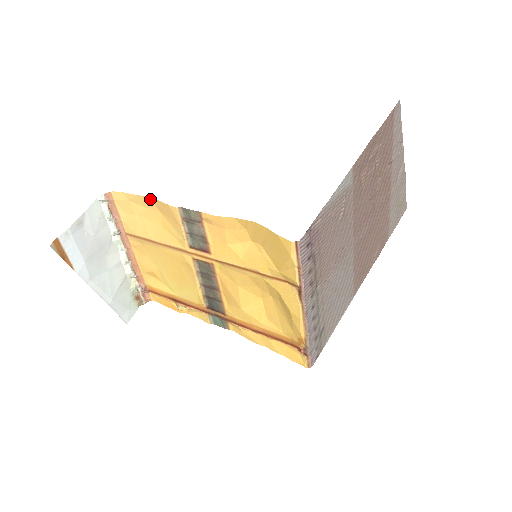
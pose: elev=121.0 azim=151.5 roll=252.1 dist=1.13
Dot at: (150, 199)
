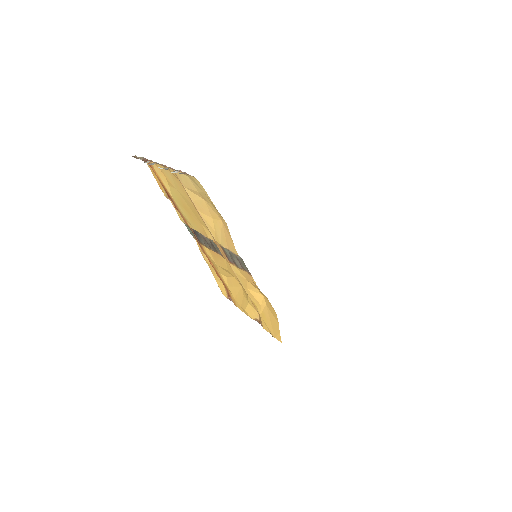
Dot at: occluded
